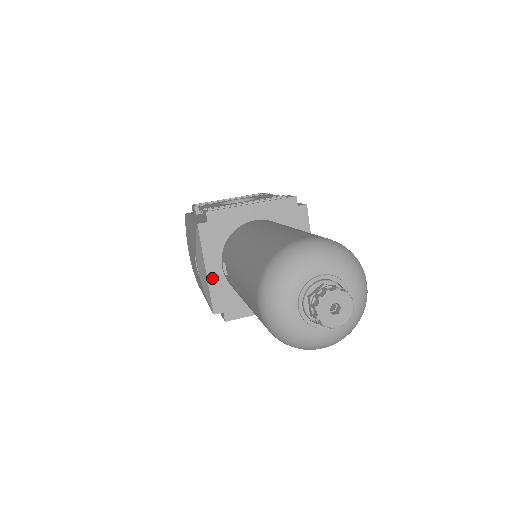
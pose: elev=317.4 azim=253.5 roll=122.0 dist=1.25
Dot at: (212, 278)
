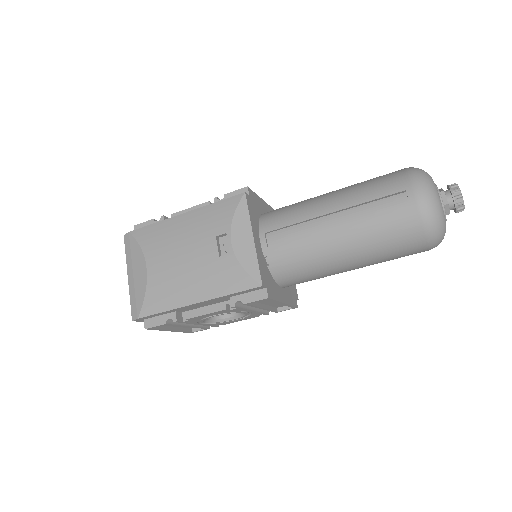
Dot at: (257, 248)
